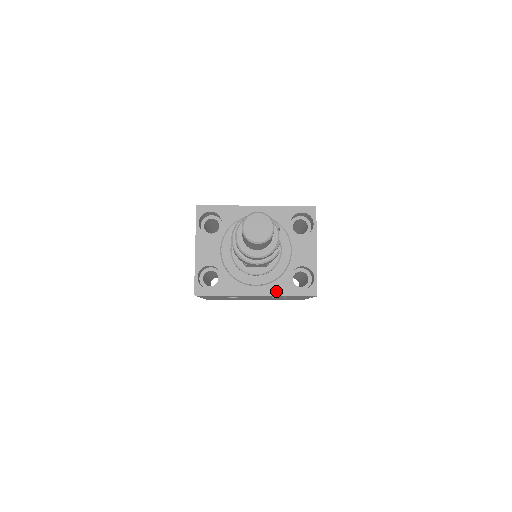
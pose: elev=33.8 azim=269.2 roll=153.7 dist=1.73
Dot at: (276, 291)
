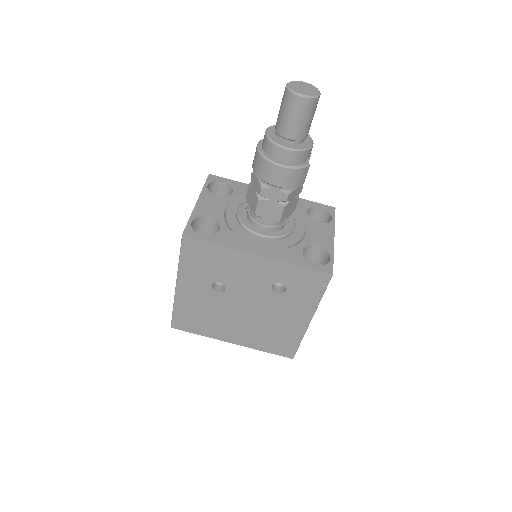
Dot at: (283, 257)
